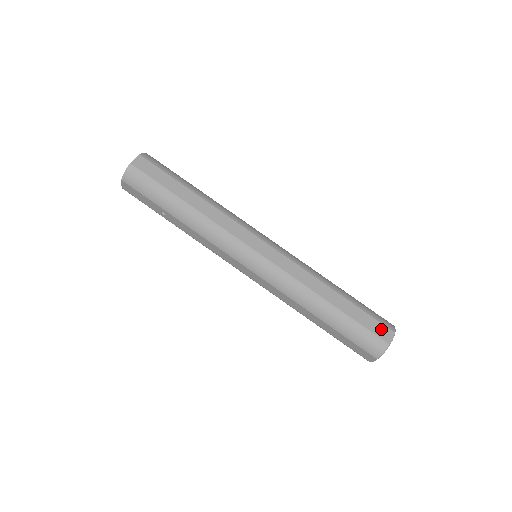
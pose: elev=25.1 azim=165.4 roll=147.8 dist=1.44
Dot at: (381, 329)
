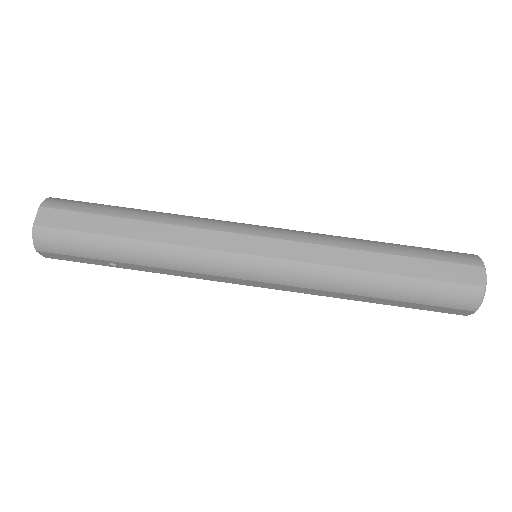
Dot at: (464, 272)
